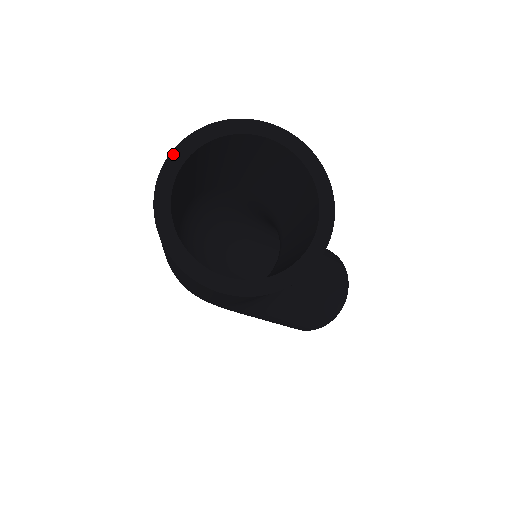
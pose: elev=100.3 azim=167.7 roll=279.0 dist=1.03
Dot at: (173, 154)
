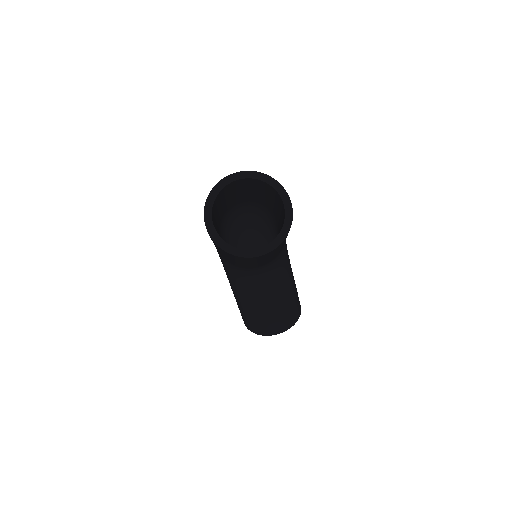
Dot at: (250, 172)
